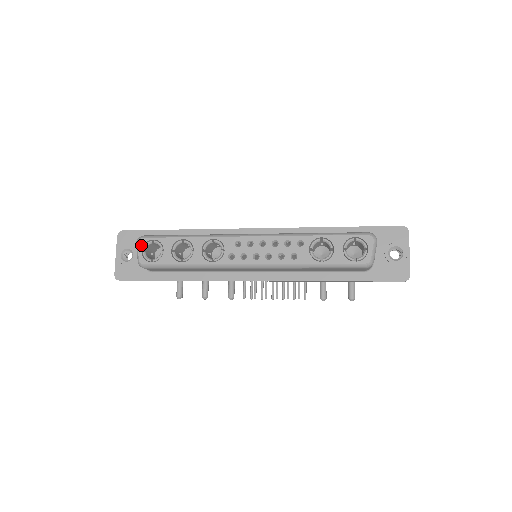
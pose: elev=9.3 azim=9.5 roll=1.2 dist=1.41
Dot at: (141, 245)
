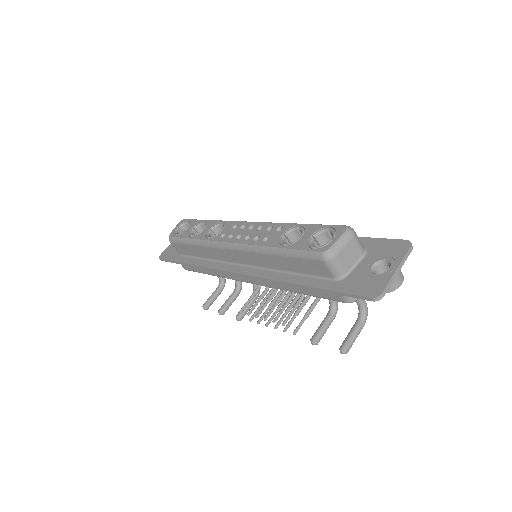
Dot at: (180, 224)
